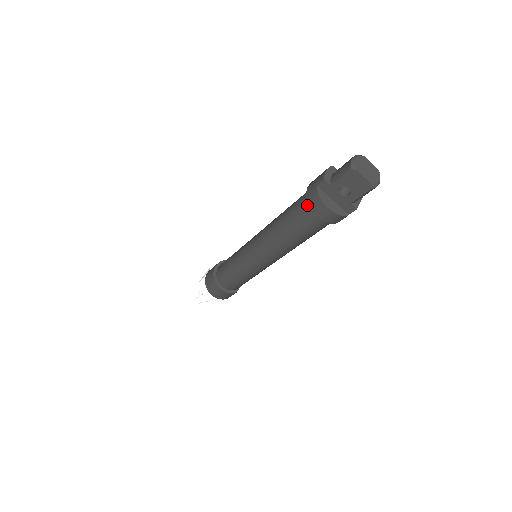
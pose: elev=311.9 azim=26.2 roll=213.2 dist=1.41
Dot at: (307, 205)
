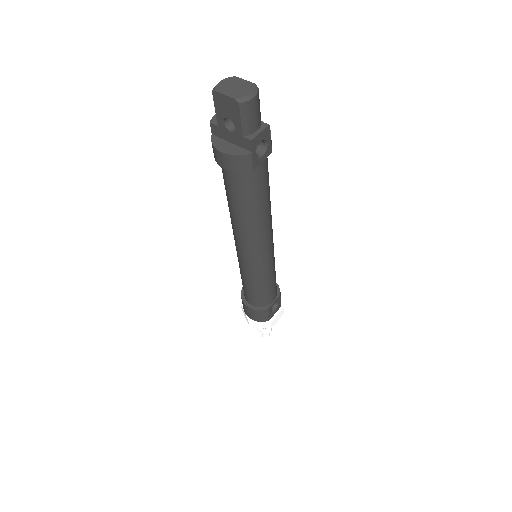
Dot at: occluded
